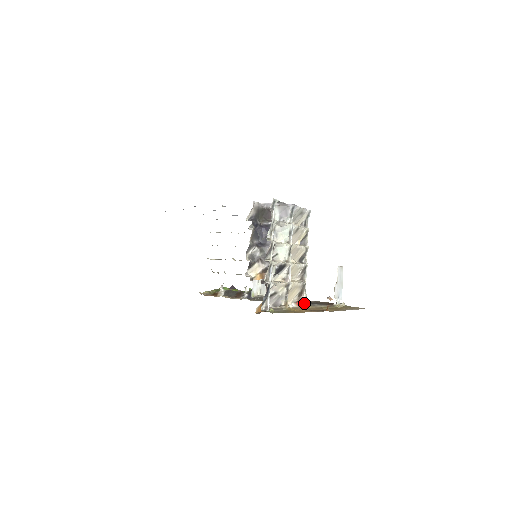
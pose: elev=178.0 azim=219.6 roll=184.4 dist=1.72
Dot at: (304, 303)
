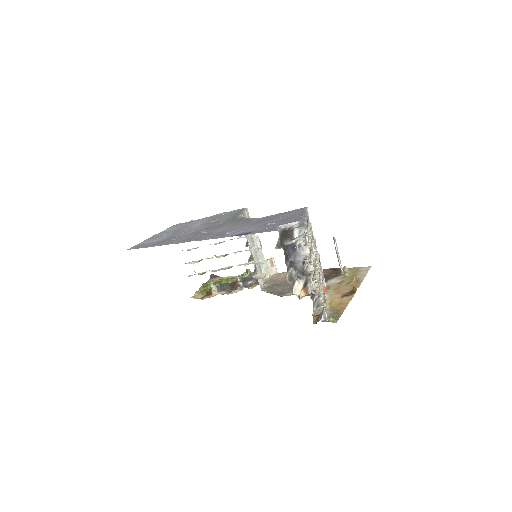
Dot at: (326, 287)
